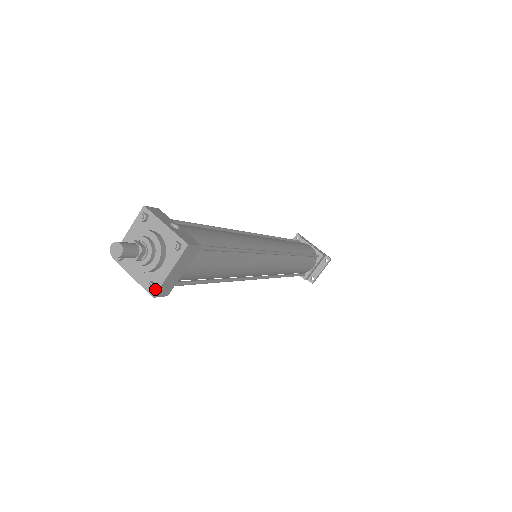
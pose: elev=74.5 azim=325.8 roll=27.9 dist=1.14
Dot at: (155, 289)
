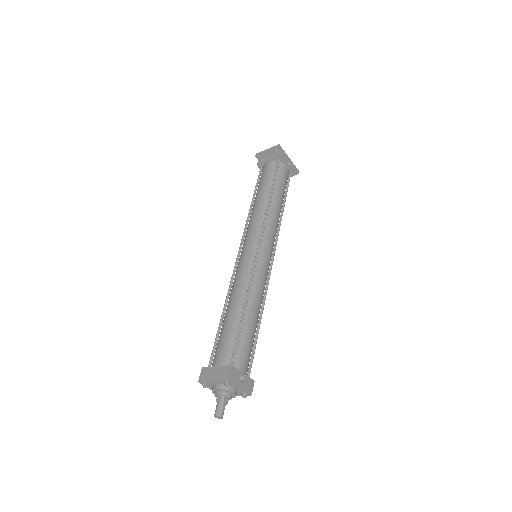
Dot at: occluded
